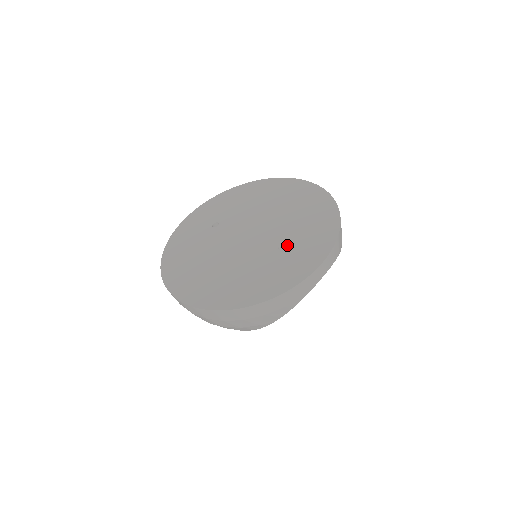
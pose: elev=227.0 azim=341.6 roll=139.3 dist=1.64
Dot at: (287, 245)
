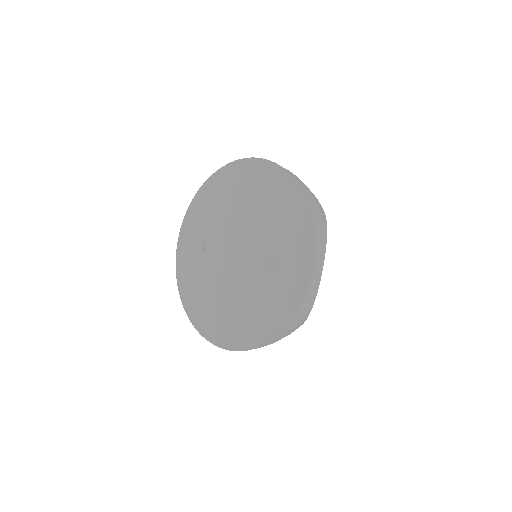
Dot at: (274, 257)
